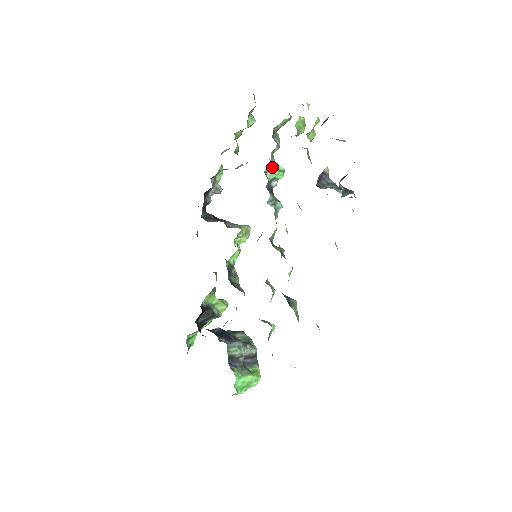
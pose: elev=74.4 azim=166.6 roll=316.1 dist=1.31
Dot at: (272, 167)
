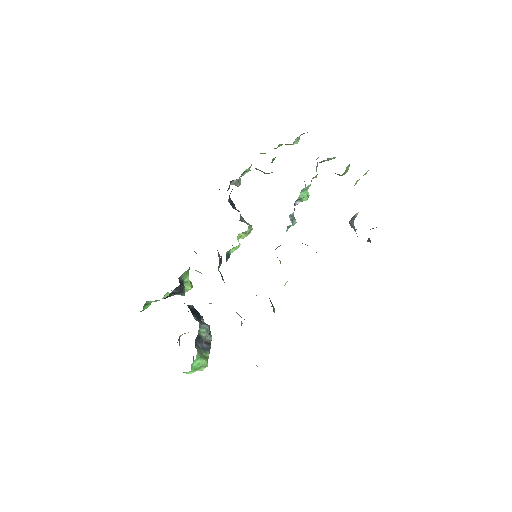
Dot at: (306, 189)
